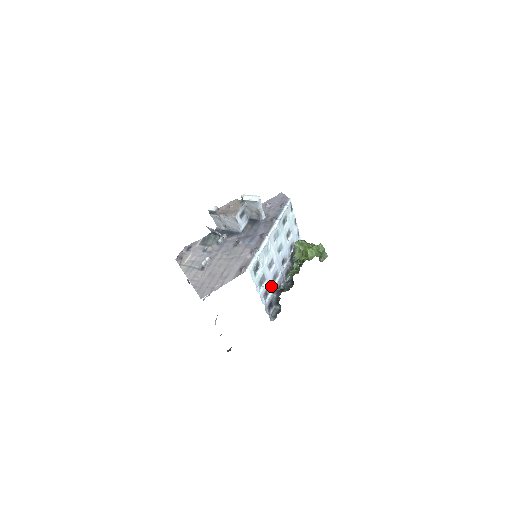
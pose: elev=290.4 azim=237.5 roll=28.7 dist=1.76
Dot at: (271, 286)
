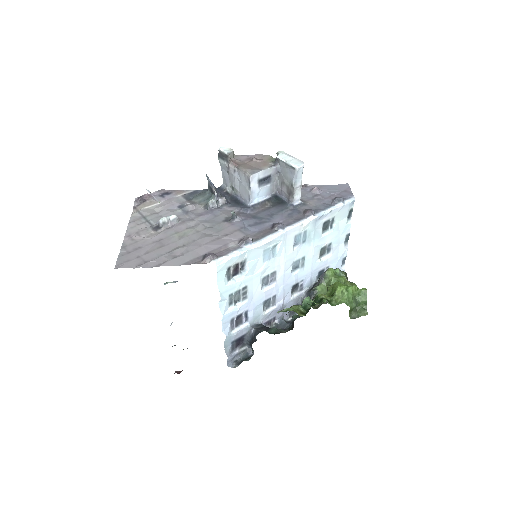
Dot at: (253, 313)
